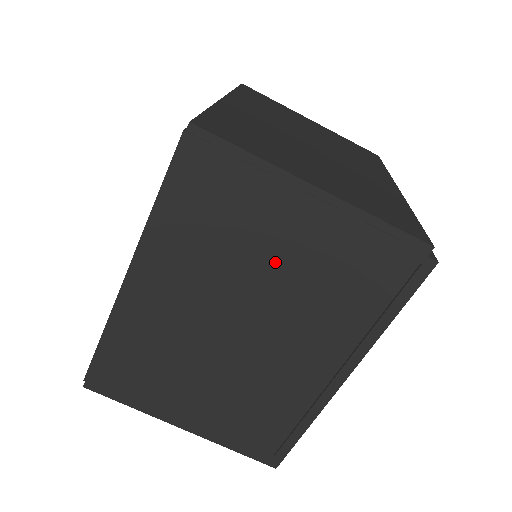
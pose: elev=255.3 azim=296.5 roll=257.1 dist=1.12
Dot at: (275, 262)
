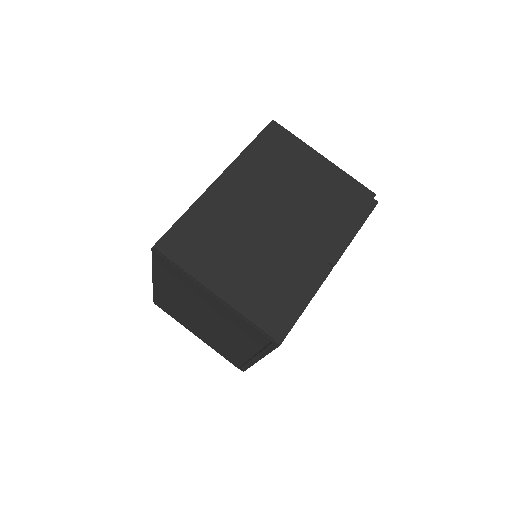
Dot at: (208, 307)
